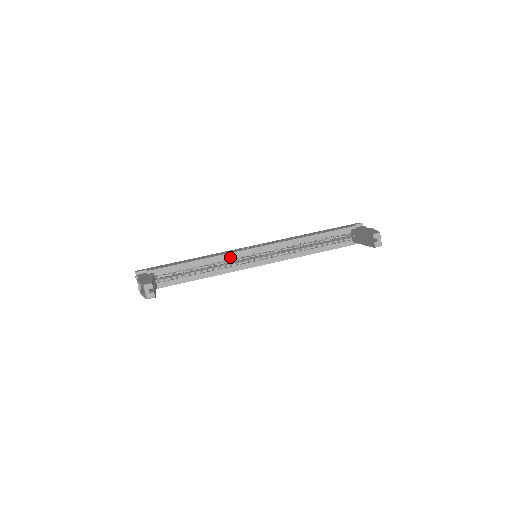
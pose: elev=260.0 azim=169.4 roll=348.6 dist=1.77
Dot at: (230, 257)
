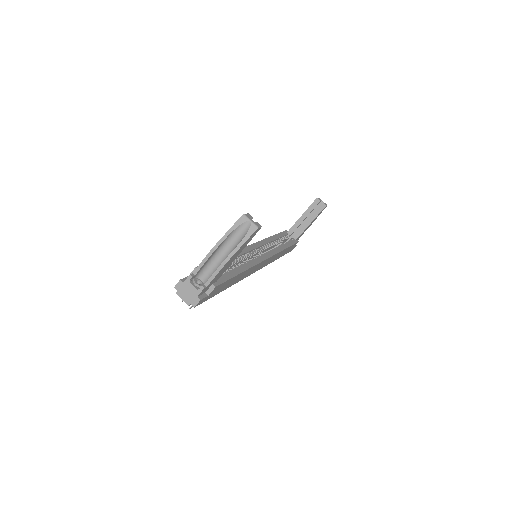
Dot at: (244, 252)
